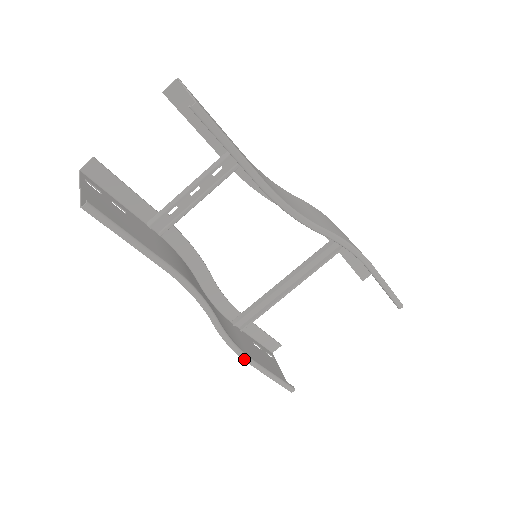
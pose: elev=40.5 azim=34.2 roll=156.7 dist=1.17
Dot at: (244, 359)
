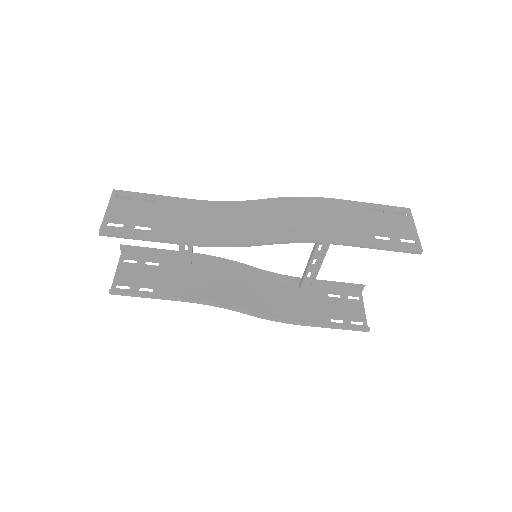
Dot at: (295, 324)
